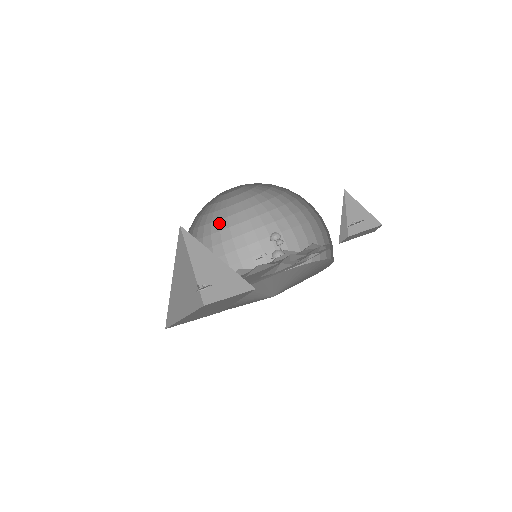
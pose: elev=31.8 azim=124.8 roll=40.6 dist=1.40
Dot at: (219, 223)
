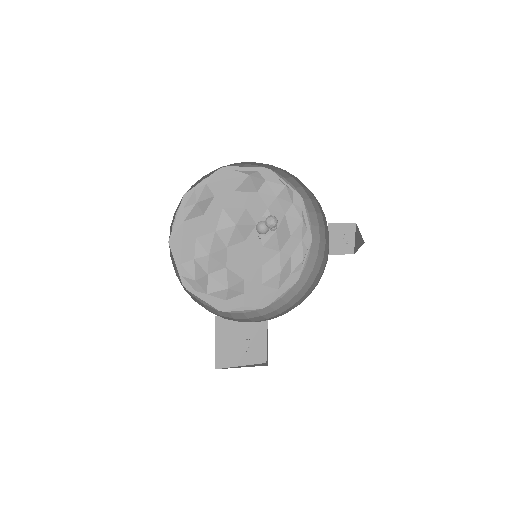
Dot at: occluded
